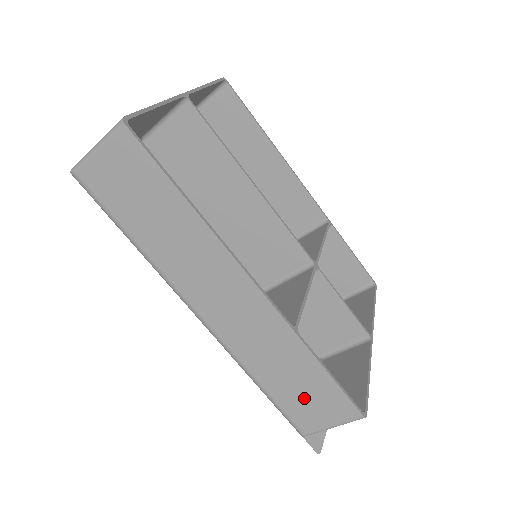
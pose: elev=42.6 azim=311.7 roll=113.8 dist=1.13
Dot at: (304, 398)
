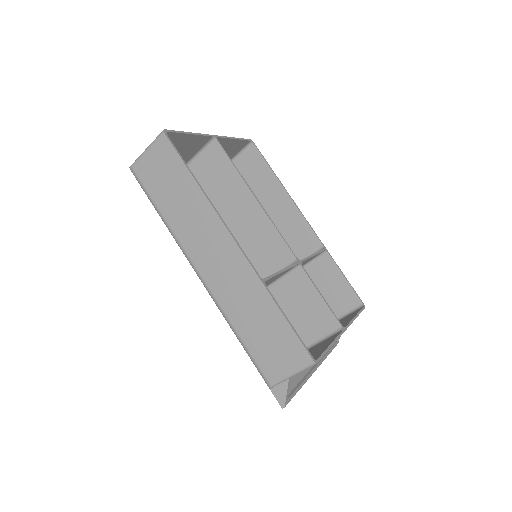
Dot at: (269, 345)
